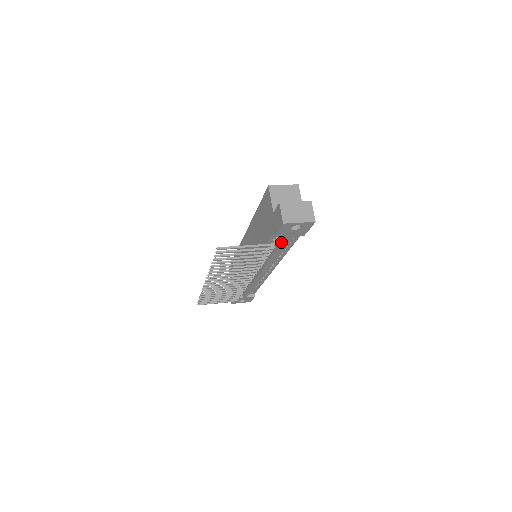
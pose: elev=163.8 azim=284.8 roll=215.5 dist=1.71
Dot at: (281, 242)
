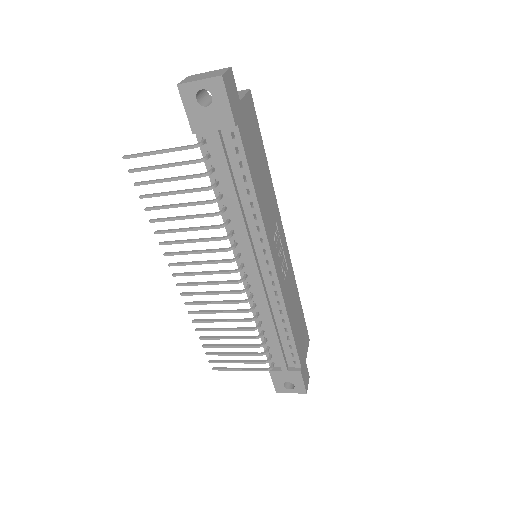
Dot at: (218, 156)
